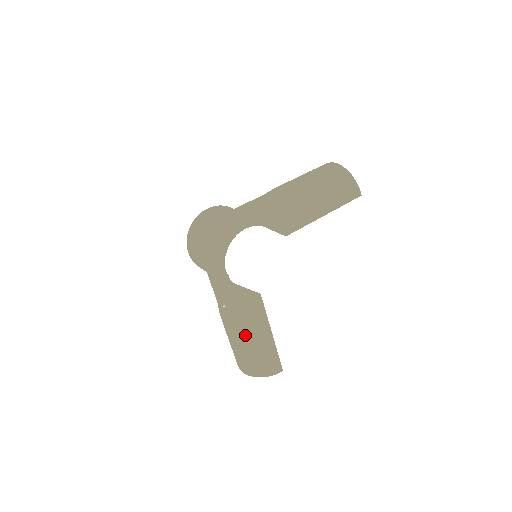
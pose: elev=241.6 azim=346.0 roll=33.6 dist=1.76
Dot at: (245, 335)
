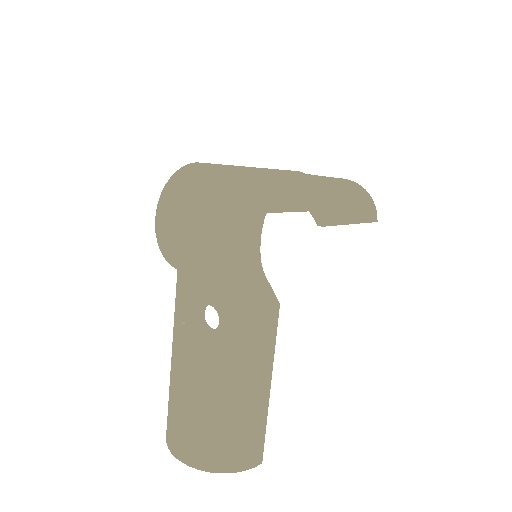
Dot at: (231, 379)
